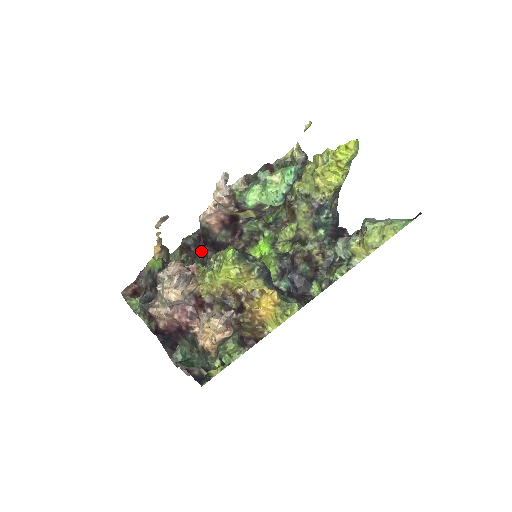
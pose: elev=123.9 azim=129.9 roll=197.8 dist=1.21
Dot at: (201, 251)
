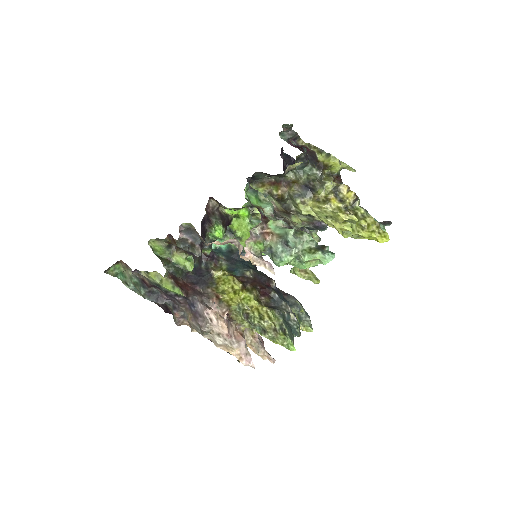
Dot at: (200, 253)
